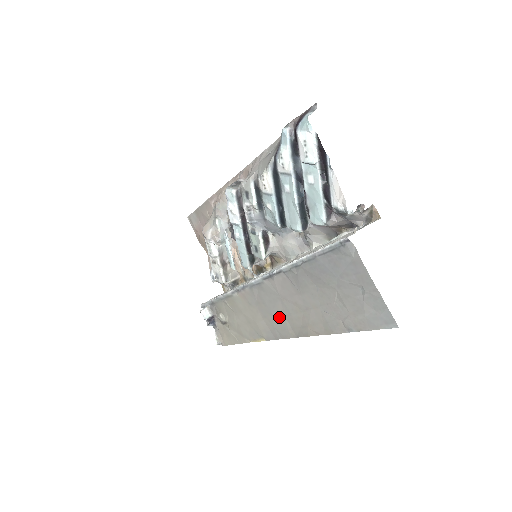
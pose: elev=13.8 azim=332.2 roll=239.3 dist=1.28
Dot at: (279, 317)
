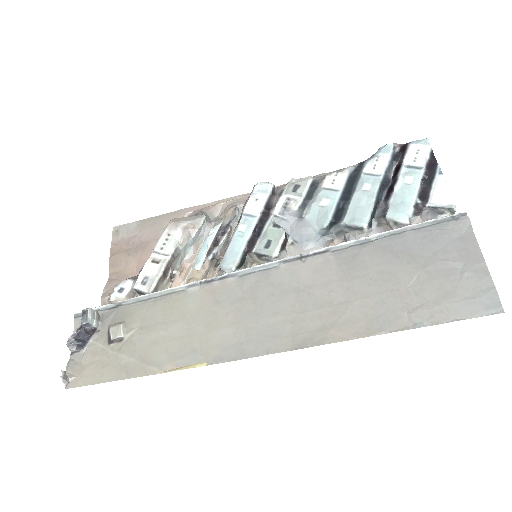
Dot at: (275, 318)
